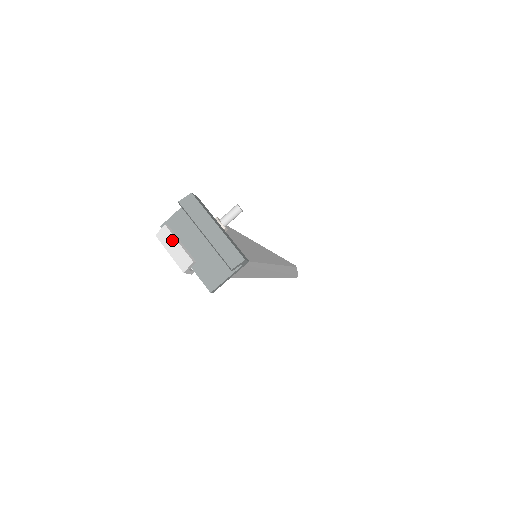
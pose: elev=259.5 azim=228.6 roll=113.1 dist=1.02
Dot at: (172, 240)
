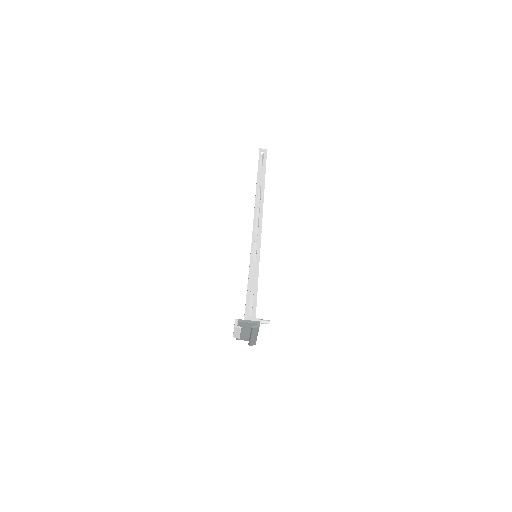
Dot at: (239, 332)
